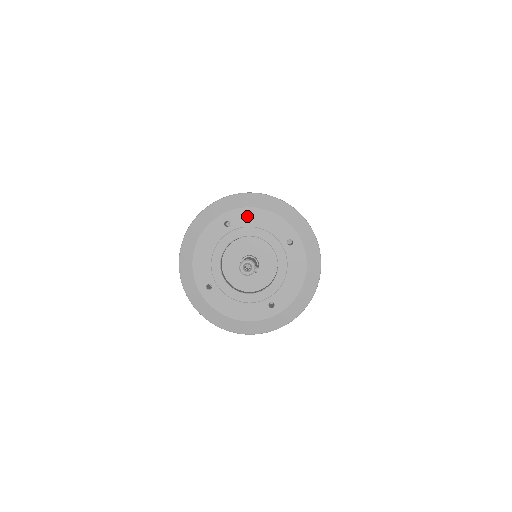
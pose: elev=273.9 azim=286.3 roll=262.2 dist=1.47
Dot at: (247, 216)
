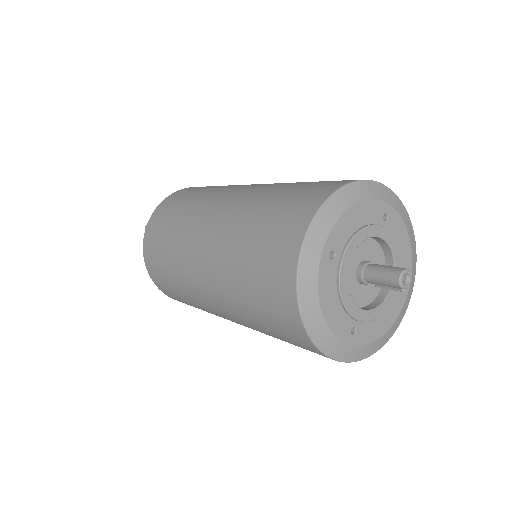
Dot at: (399, 230)
